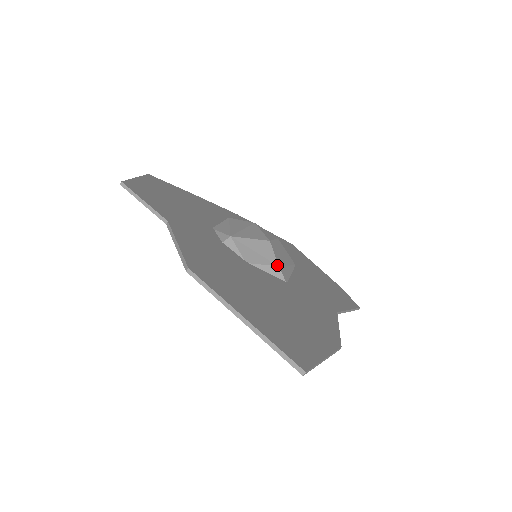
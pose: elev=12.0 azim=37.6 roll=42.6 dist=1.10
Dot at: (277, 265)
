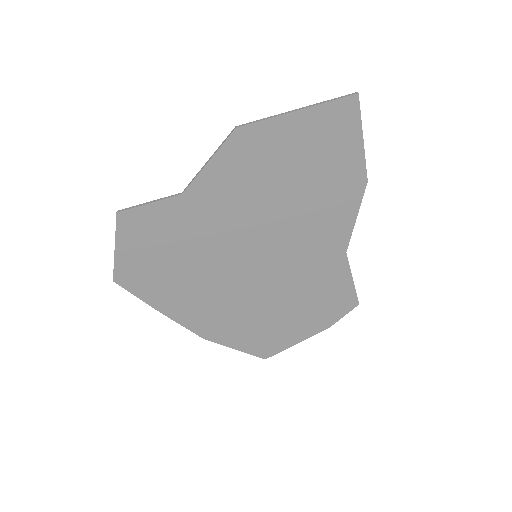
Dot at: occluded
